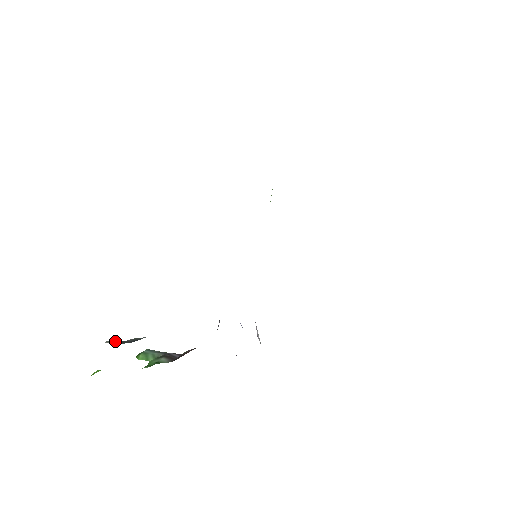
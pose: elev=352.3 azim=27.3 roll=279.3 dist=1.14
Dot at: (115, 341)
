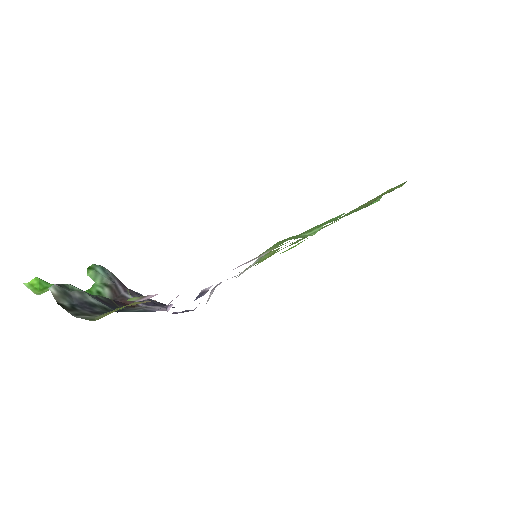
Dot at: (60, 291)
